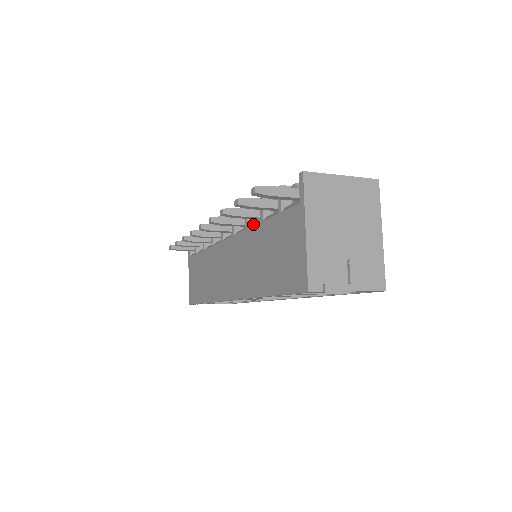
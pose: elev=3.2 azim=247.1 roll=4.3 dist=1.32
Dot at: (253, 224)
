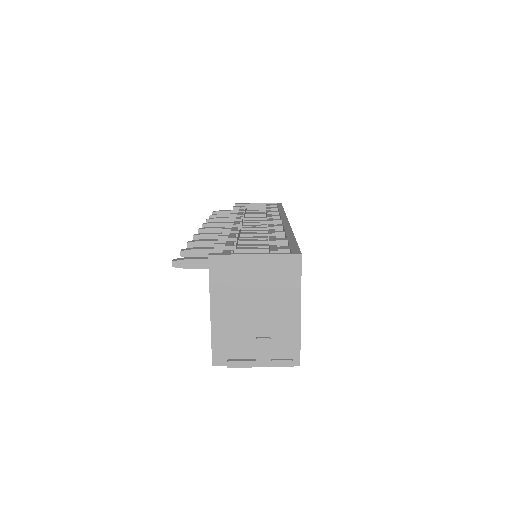
Dot at: occluded
